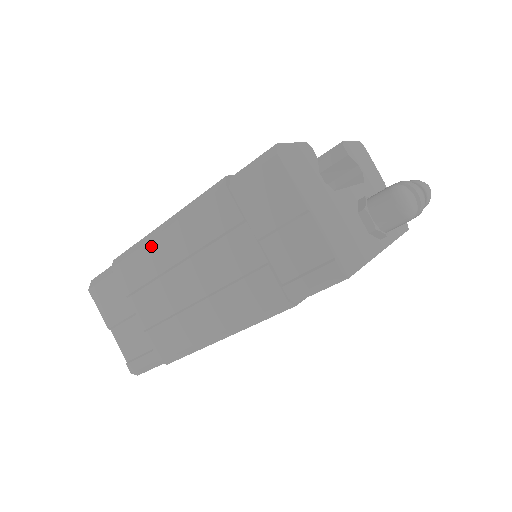
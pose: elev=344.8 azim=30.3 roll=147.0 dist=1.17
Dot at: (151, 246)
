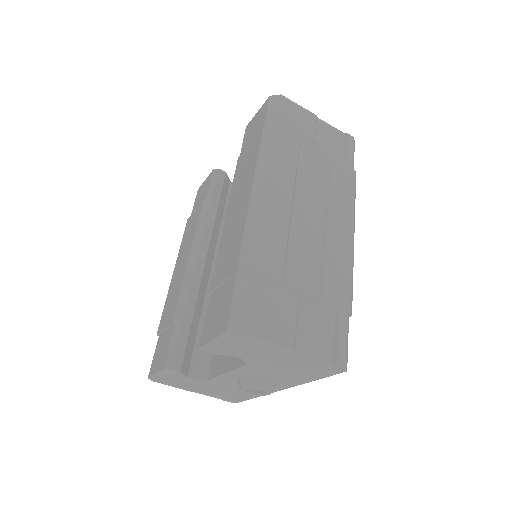
Dot at: (265, 210)
